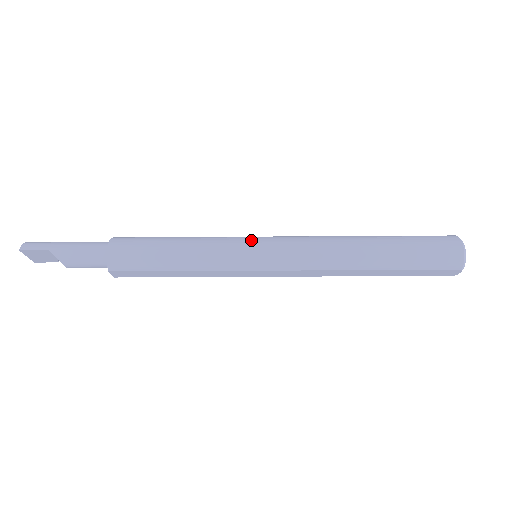
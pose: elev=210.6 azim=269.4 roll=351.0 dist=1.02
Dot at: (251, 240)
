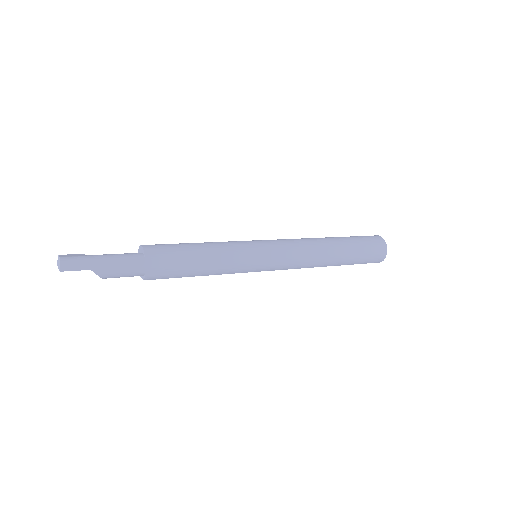
Dot at: (259, 250)
